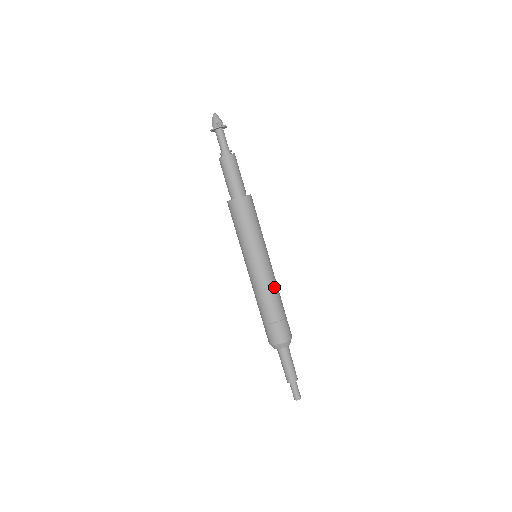
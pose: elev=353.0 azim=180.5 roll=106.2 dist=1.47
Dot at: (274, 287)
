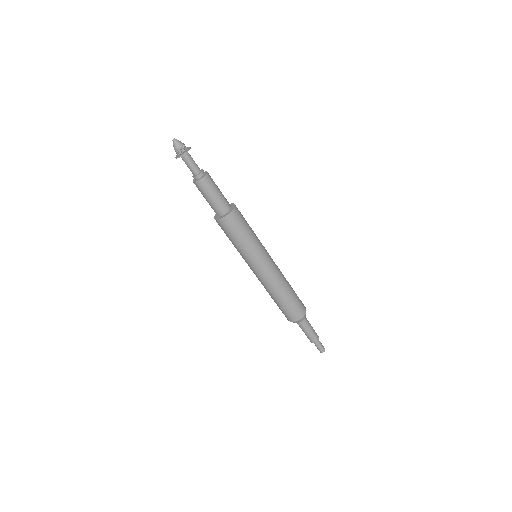
Dot at: (279, 280)
